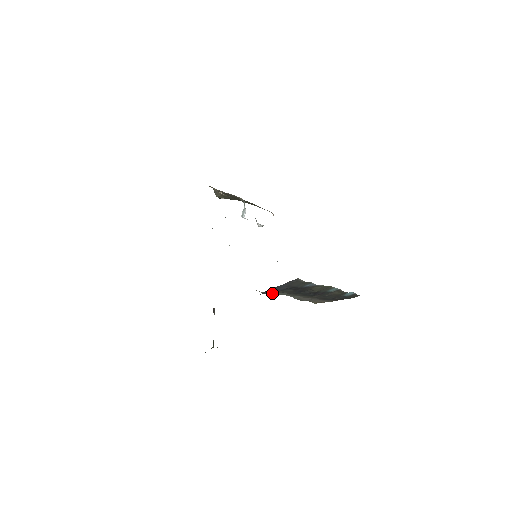
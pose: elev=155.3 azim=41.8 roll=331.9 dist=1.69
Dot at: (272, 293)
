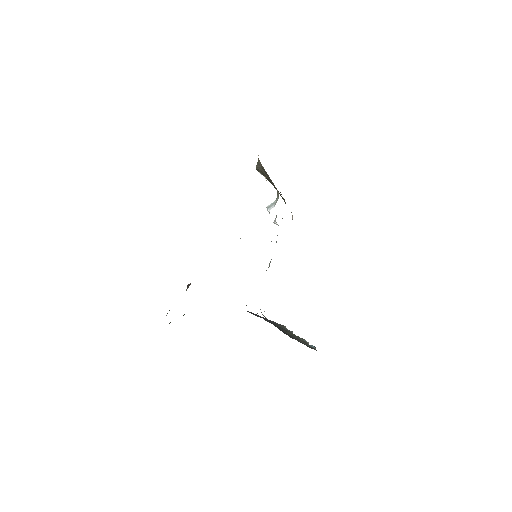
Dot at: occluded
